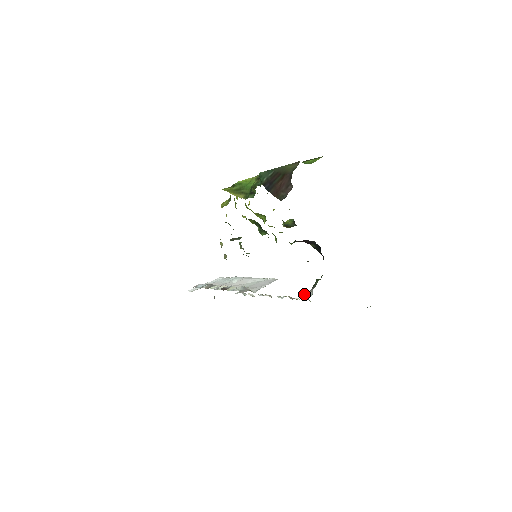
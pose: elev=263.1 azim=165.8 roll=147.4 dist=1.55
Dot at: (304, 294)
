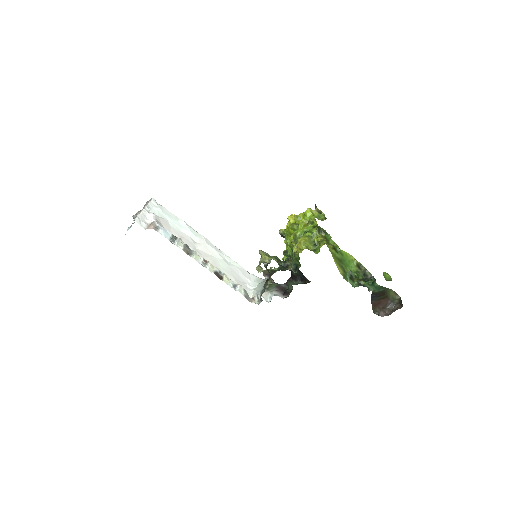
Dot at: occluded
